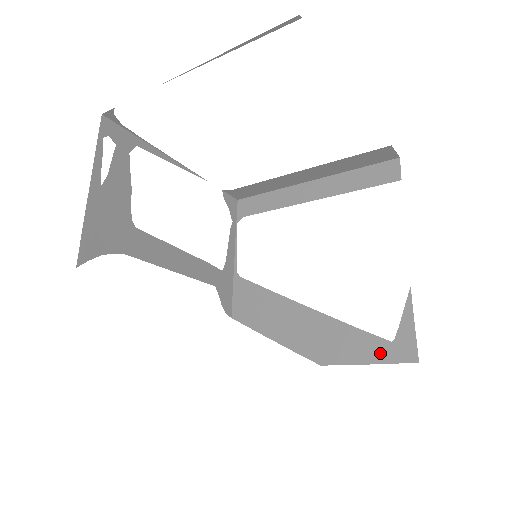
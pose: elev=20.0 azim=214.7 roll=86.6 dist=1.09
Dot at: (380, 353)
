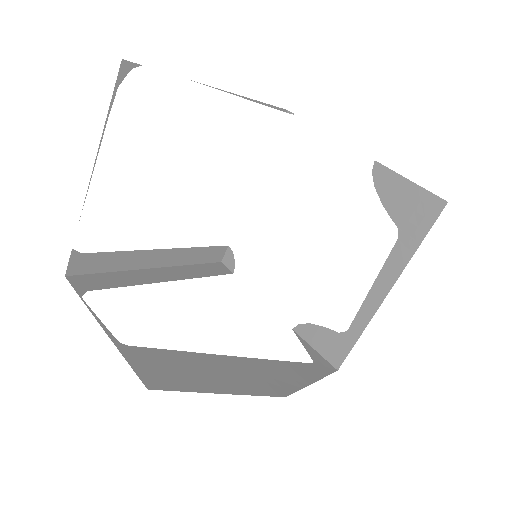
Dot at: (314, 372)
